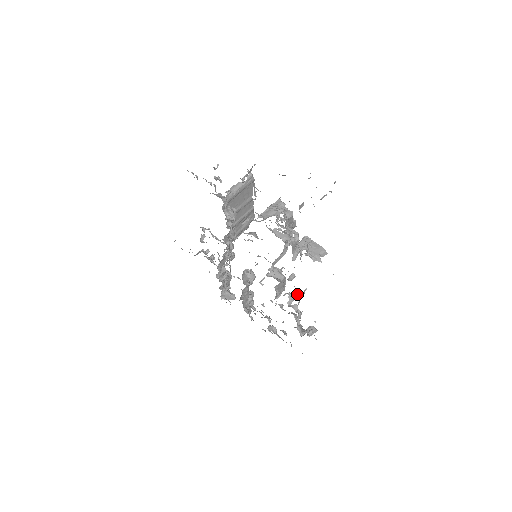
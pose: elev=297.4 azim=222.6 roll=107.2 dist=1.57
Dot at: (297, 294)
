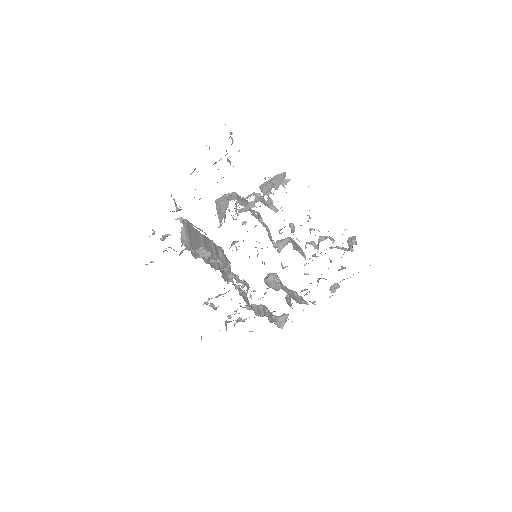
Dot at: (310, 230)
